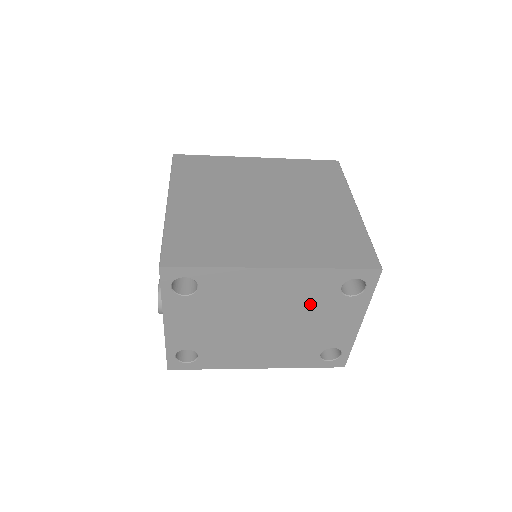
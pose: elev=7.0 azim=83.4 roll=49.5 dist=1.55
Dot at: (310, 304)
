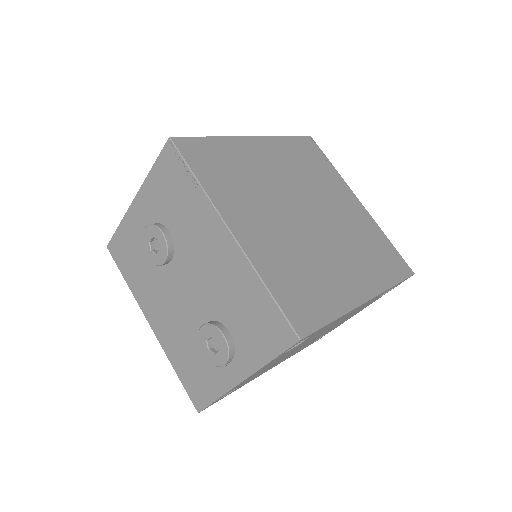
Dot at: occluded
